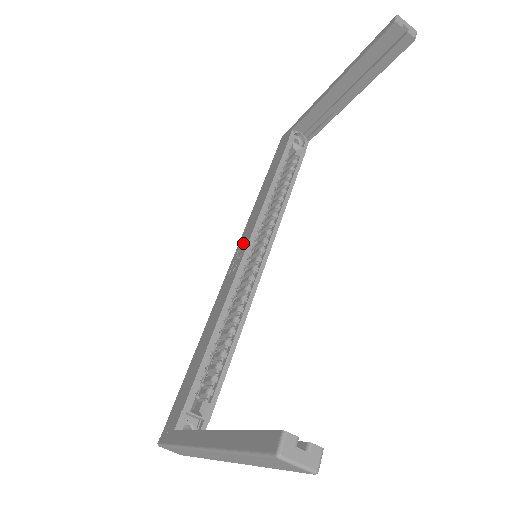
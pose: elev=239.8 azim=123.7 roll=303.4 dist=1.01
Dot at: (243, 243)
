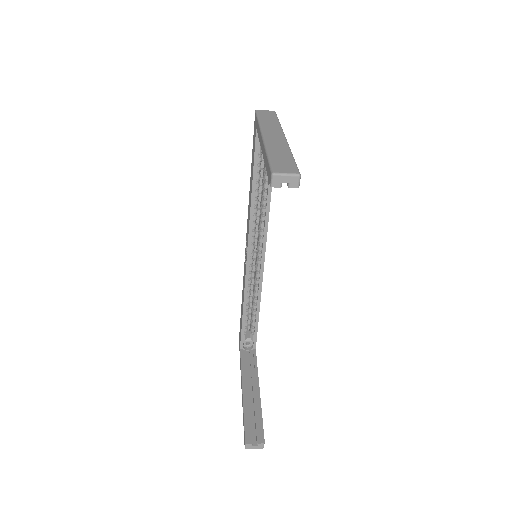
Dot at: occluded
